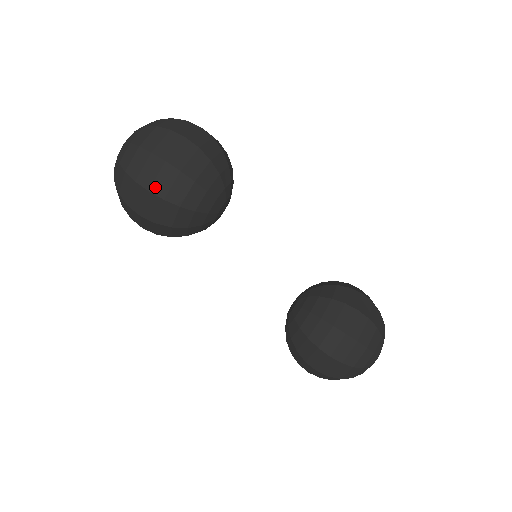
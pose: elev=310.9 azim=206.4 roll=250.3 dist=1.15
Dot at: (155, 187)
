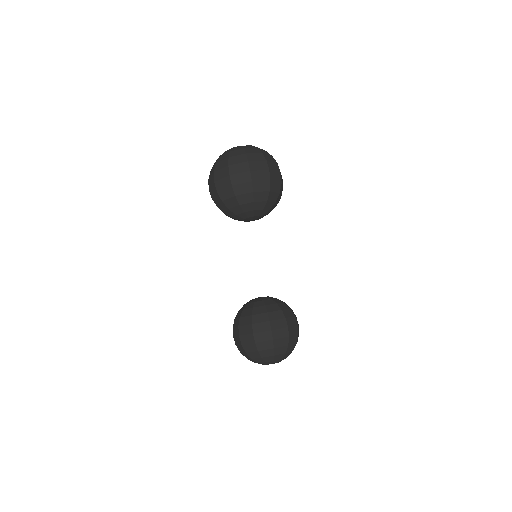
Dot at: (218, 183)
